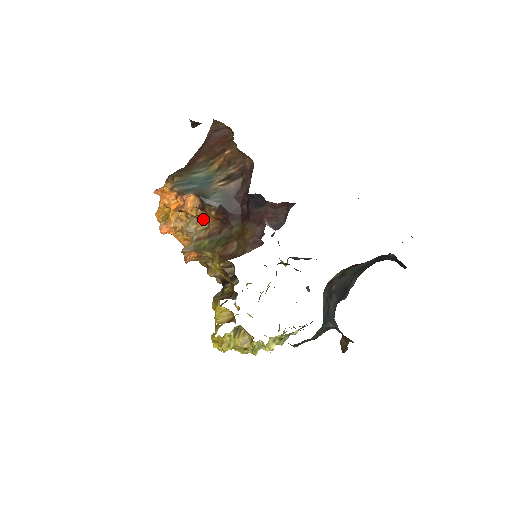
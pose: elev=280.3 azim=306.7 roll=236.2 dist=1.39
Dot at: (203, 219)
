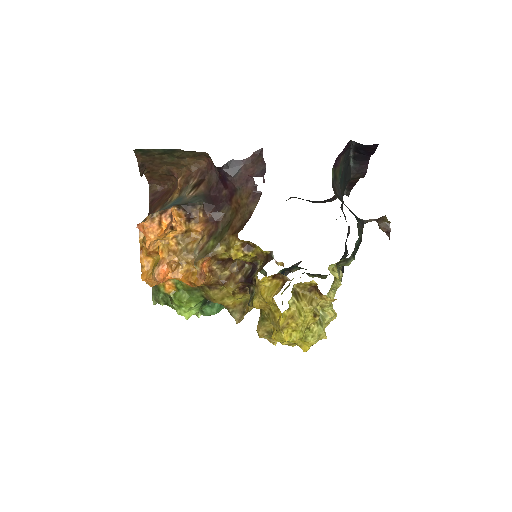
Dot at: (193, 234)
